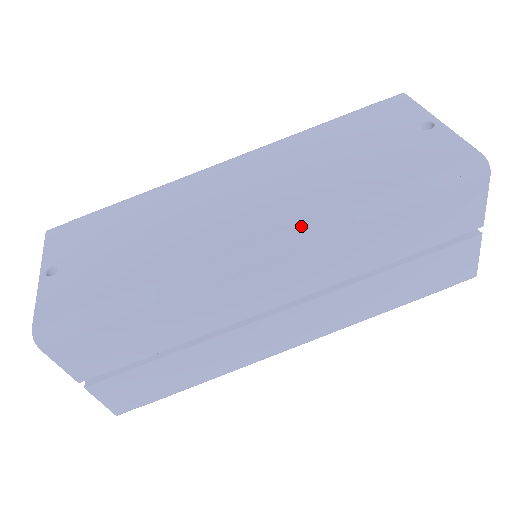
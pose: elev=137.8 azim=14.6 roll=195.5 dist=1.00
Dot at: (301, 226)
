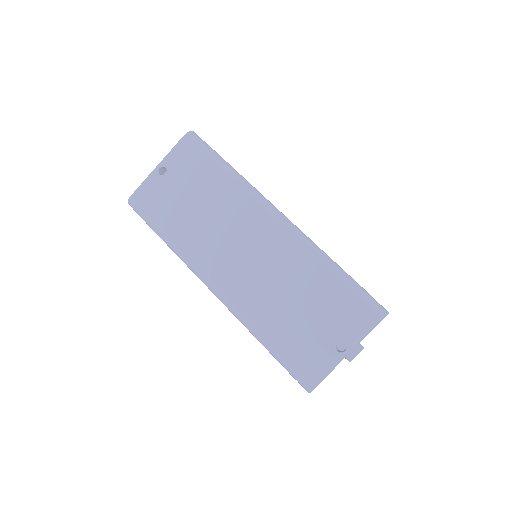
Dot at: (232, 305)
